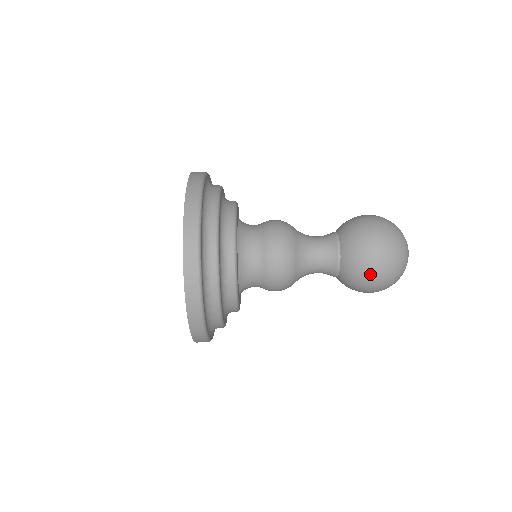
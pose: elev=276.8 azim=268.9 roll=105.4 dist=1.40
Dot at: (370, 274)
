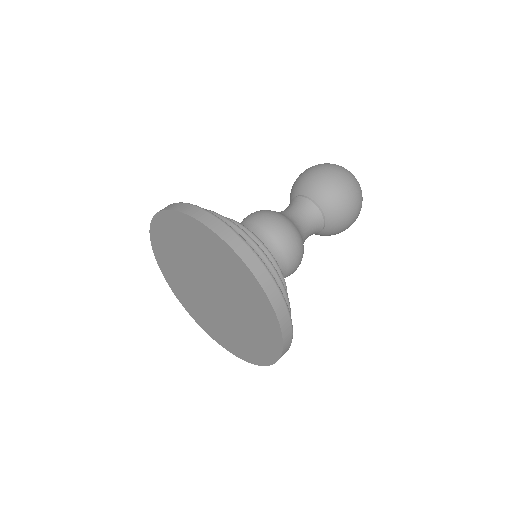
Dot at: (328, 175)
